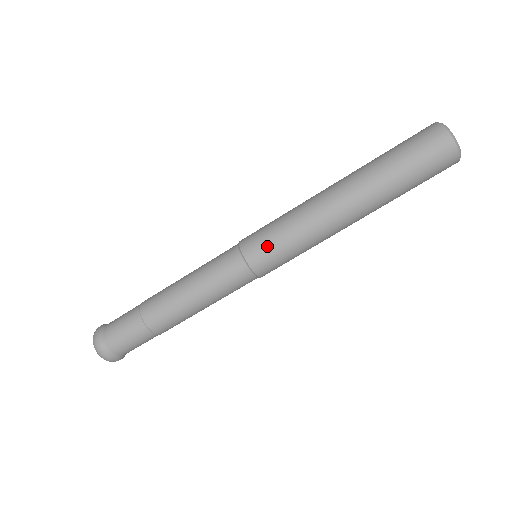
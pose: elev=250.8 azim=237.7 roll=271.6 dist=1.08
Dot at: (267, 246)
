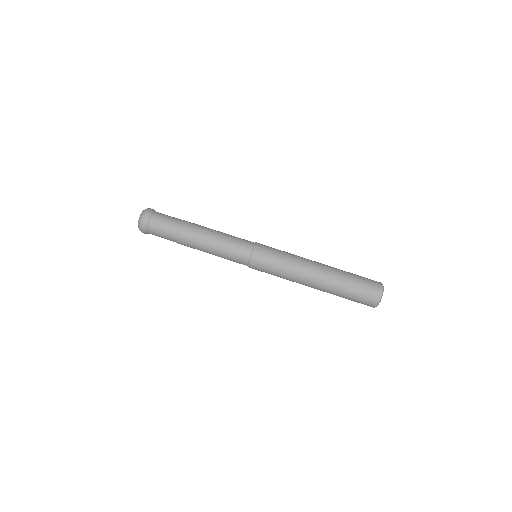
Dot at: (267, 260)
